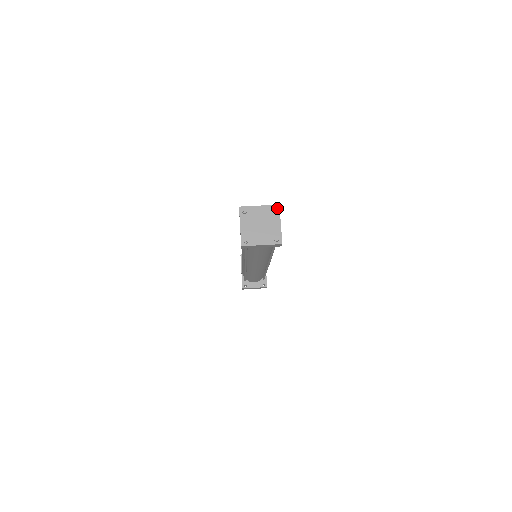
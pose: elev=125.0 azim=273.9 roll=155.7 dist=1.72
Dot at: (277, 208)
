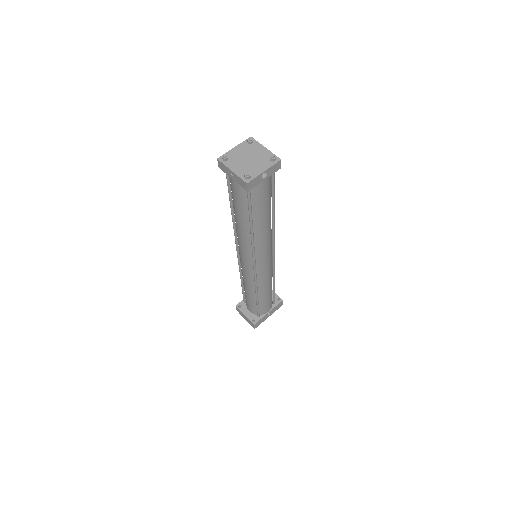
Dot at: (276, 160)
